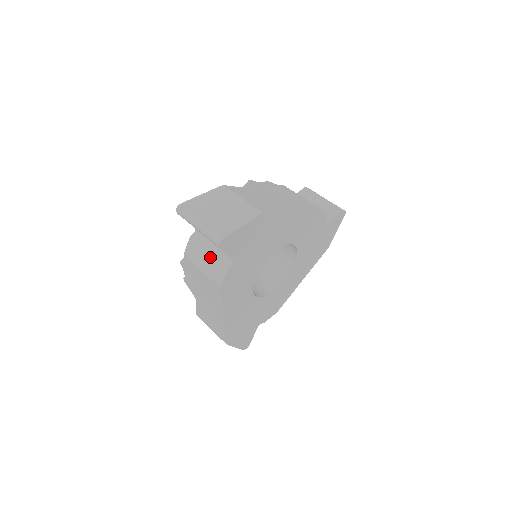
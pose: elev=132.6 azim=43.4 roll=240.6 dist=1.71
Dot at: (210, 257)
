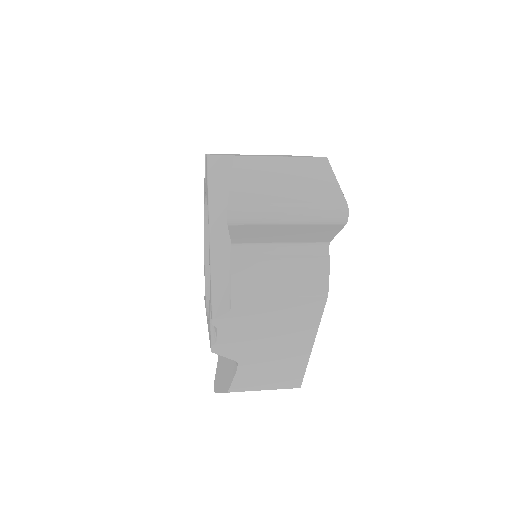
Dot at: (288, 266)
